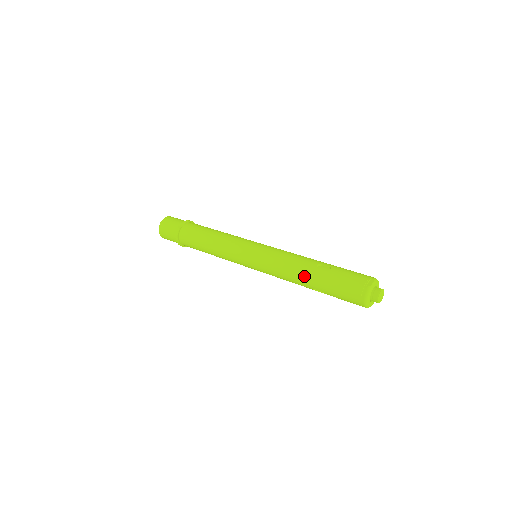
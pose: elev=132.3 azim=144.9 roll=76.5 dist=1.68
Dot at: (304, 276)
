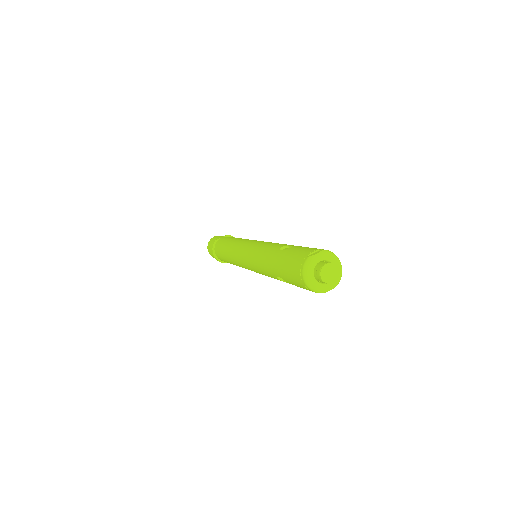
Dot at: (268, 260)
